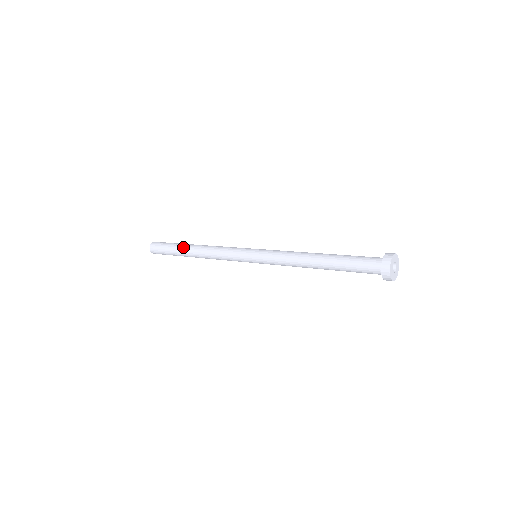
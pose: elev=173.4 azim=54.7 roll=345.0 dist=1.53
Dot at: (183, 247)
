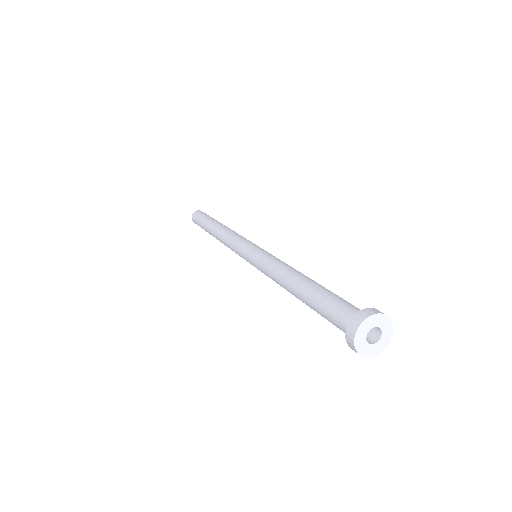
Dot at: (215, 220)
